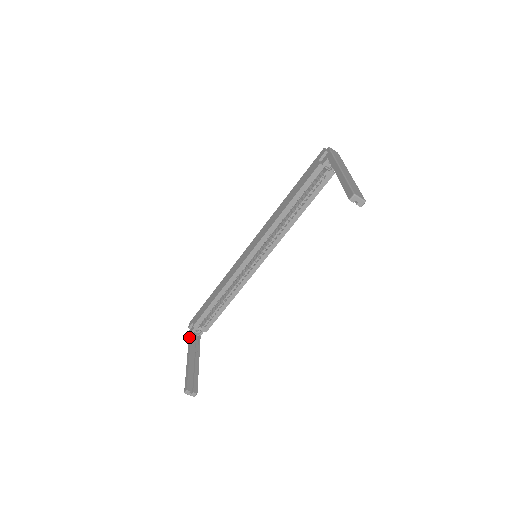
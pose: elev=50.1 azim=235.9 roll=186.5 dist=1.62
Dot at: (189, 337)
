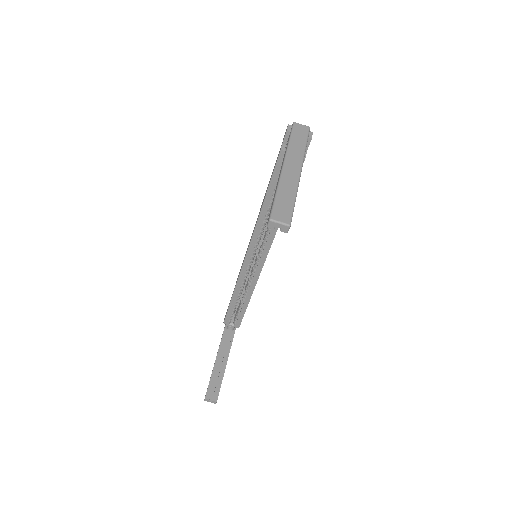
Dot at: occluded
